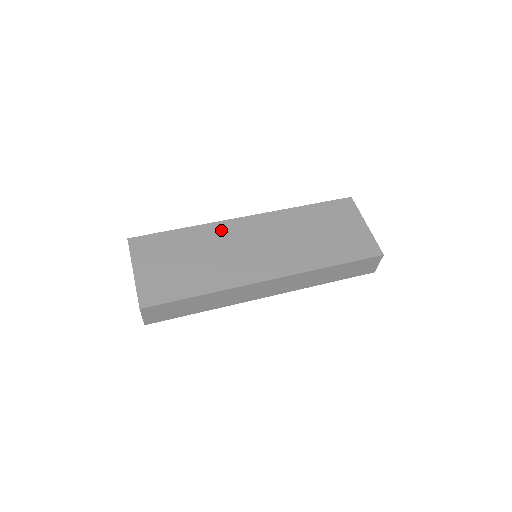
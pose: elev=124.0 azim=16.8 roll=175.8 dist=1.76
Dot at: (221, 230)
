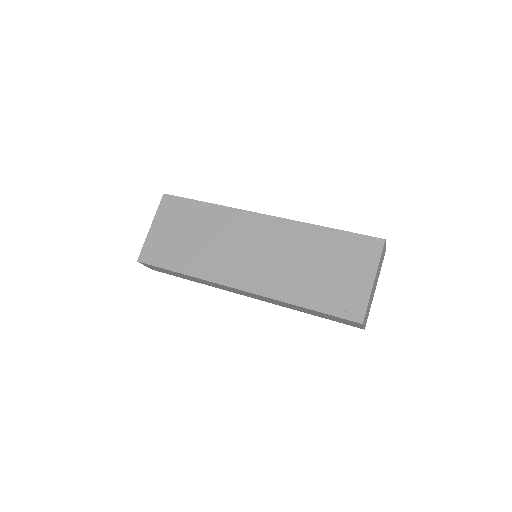
Dot at: (234, 219)
